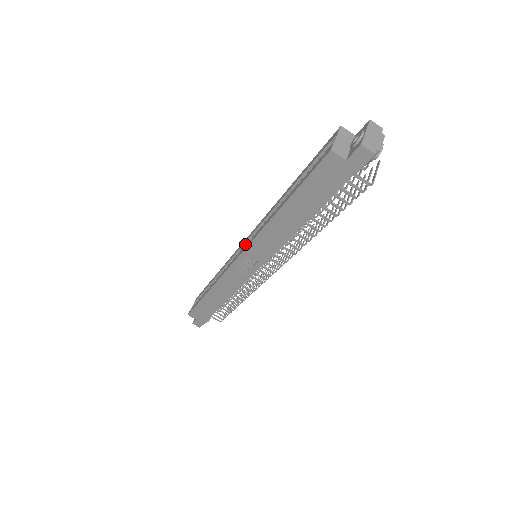
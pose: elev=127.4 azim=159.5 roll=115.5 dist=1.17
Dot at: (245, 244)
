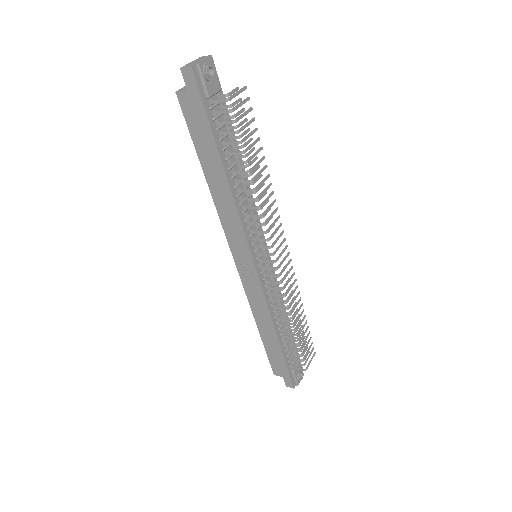
Dot at: occluded
